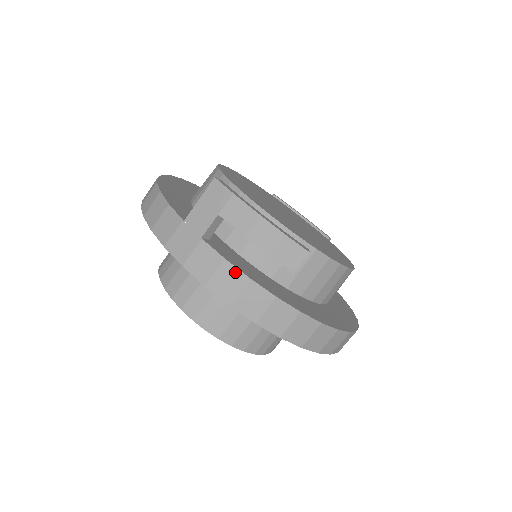
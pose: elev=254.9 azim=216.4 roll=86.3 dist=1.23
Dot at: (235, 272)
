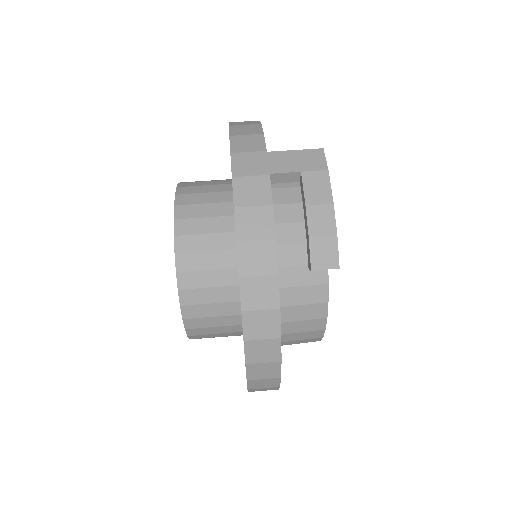
Dot at: (270, 222)
